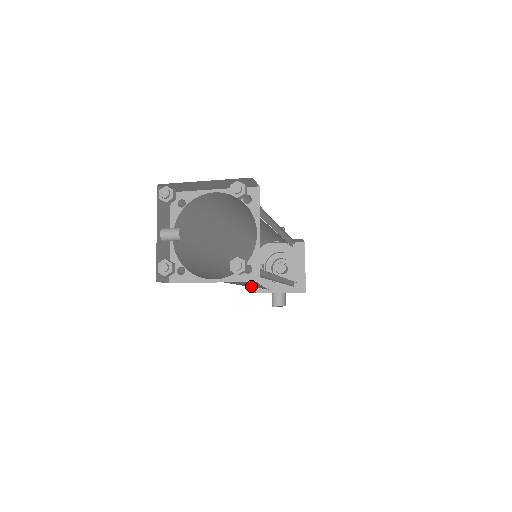
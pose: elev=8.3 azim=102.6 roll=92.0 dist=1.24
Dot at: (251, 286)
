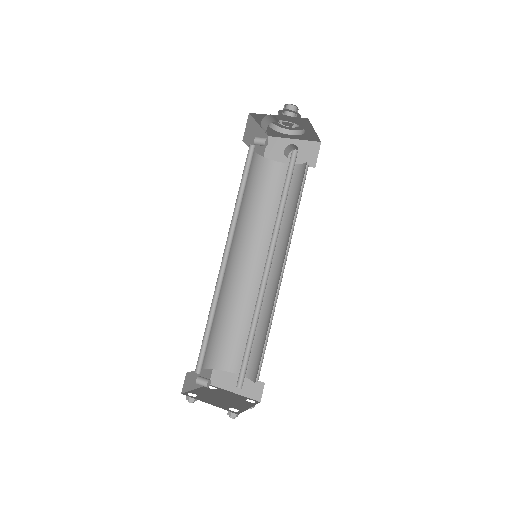
Dot at: (261, 247)
